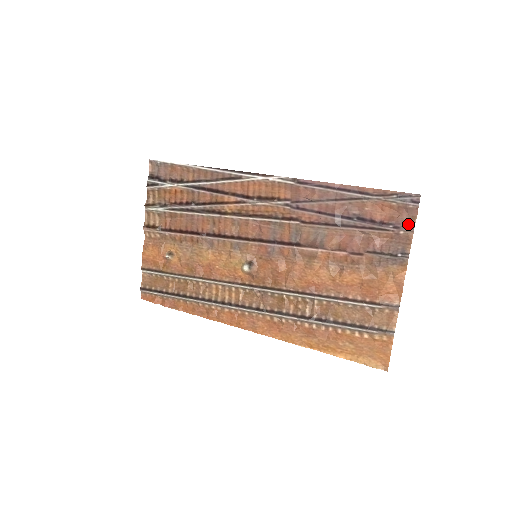
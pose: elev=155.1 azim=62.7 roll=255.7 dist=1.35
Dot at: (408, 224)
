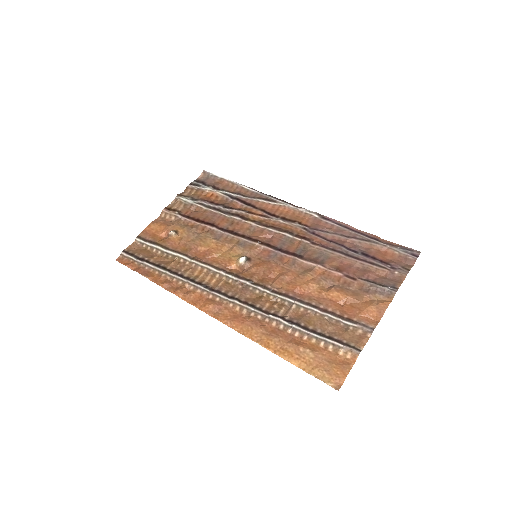
Dot at: (404, 268)
